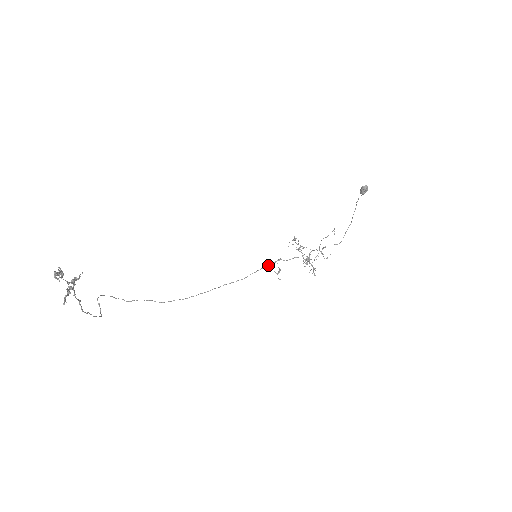
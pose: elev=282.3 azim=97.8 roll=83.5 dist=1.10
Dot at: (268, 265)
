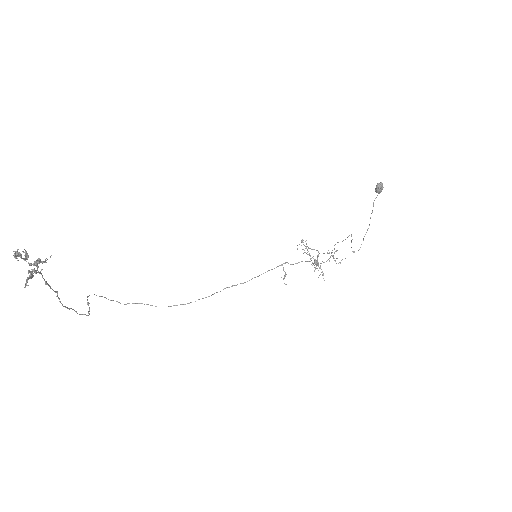
Dot at: occluded
